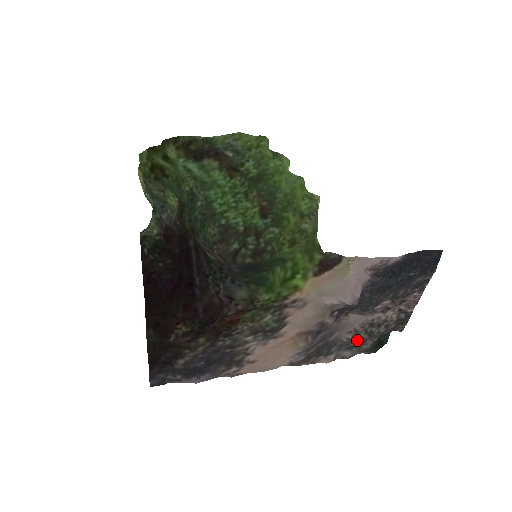
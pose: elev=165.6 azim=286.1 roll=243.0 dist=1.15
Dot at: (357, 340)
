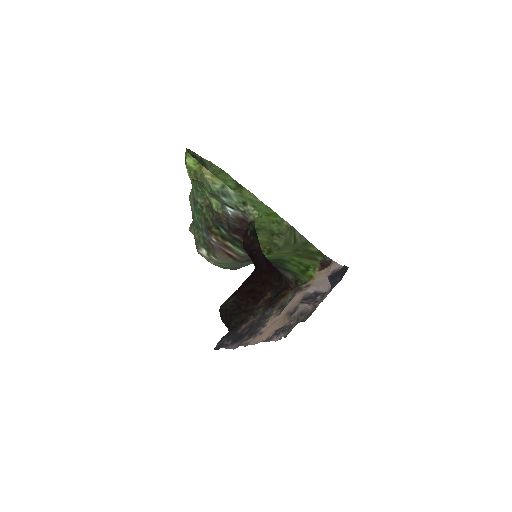
Dot at: (292, 325)
